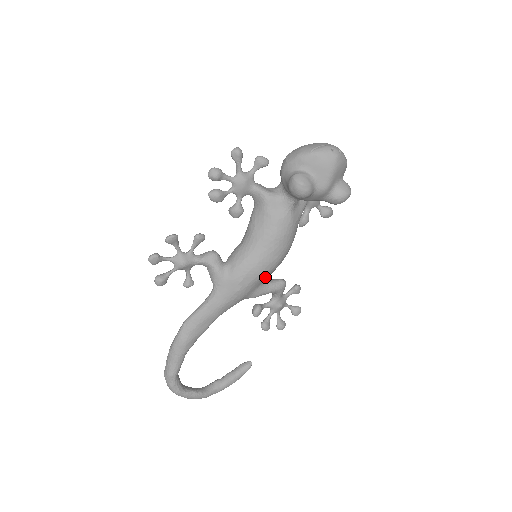
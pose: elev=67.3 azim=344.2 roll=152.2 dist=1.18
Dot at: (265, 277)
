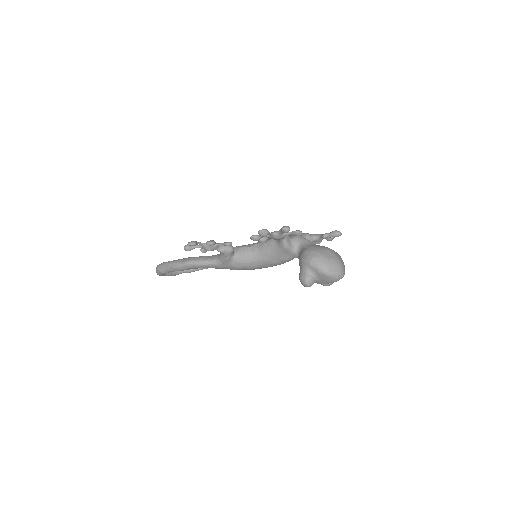
Dot at: occluded
